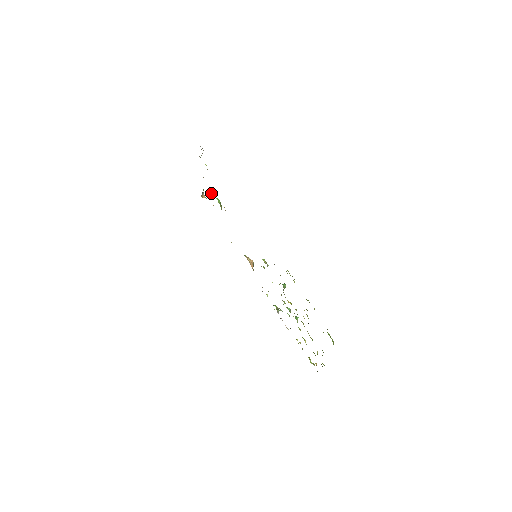
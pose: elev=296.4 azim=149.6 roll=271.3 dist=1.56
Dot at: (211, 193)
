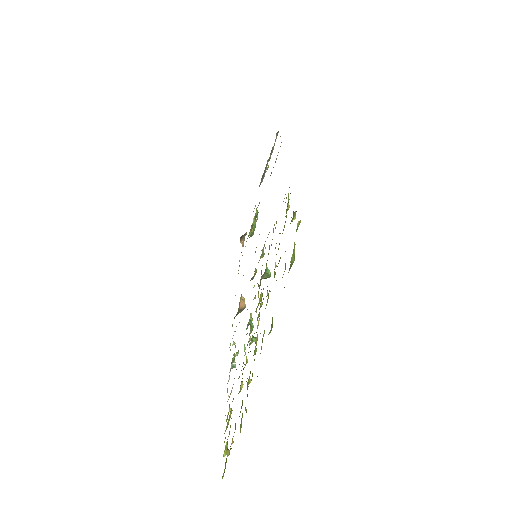
Dot at: (252, 225)
